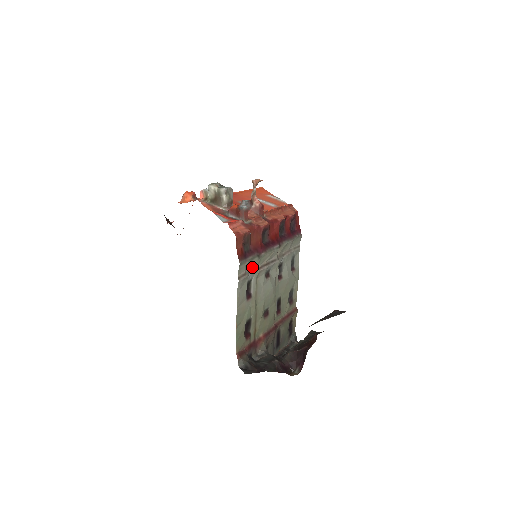
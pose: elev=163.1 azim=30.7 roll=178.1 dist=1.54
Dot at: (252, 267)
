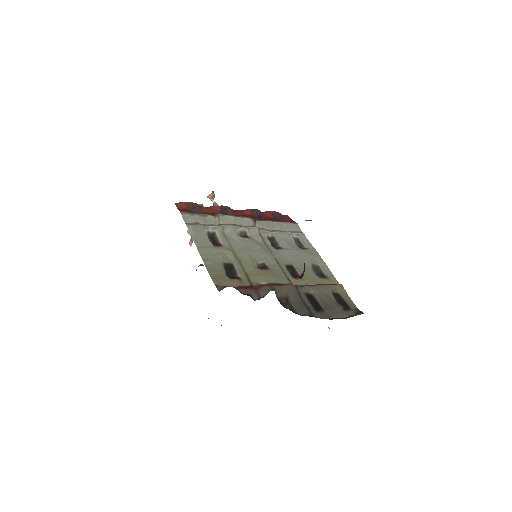
Dot at: (211, 225)
